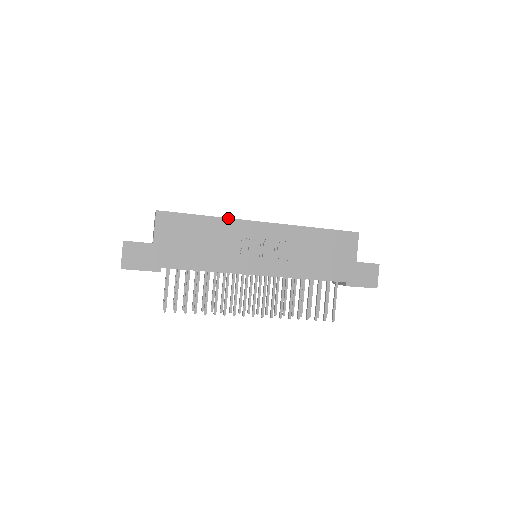
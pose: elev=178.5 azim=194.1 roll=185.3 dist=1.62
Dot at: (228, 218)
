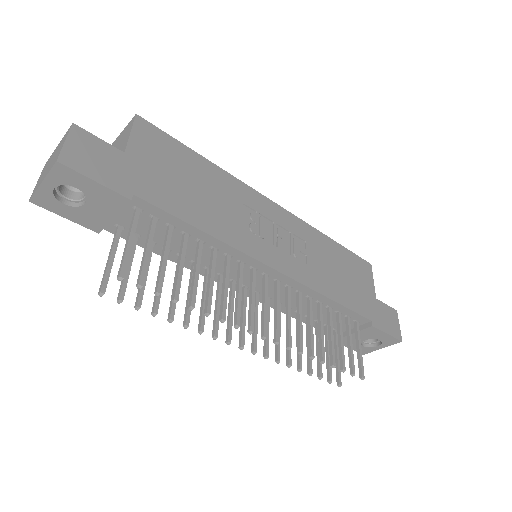
Dot at: occluded
